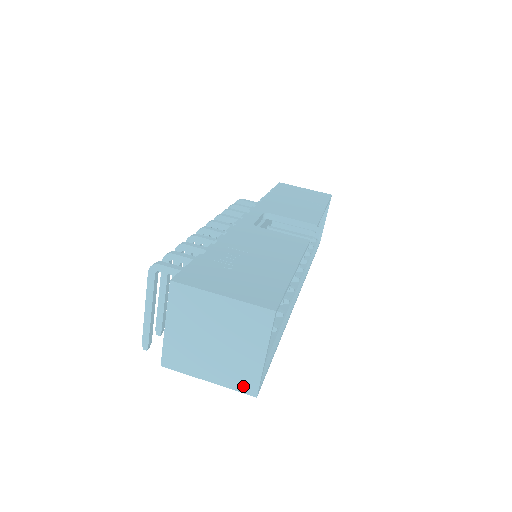
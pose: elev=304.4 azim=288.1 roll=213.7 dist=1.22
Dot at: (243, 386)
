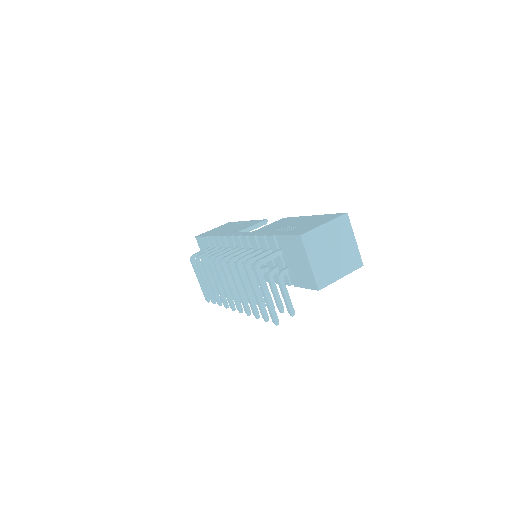
Dot at: (356, 265)
